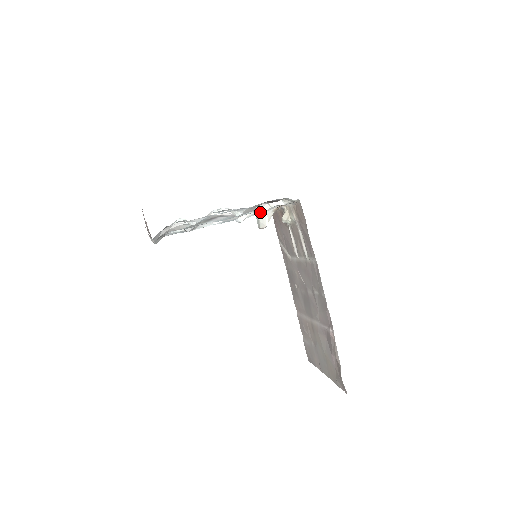
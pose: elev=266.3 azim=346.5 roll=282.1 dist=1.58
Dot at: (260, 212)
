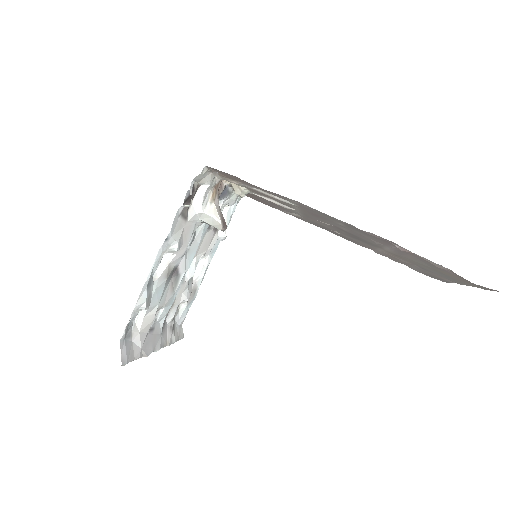
Dot at: (201, 218)
